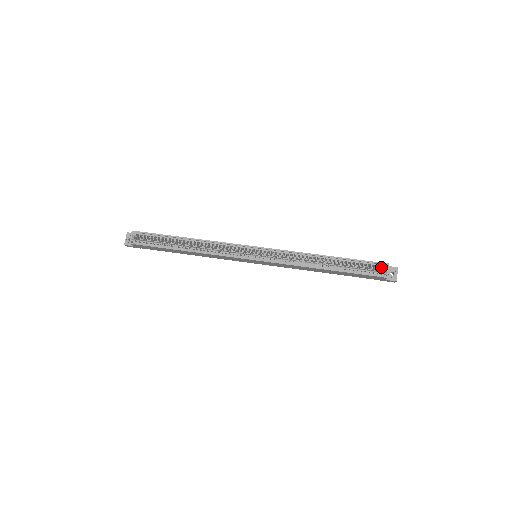
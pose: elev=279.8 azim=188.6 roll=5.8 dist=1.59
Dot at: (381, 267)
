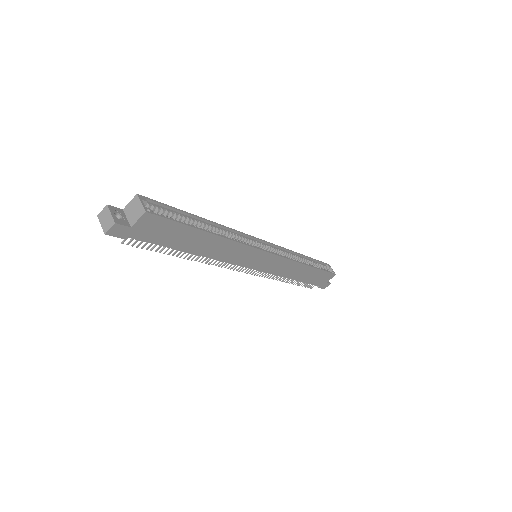
Dot at: occluded
